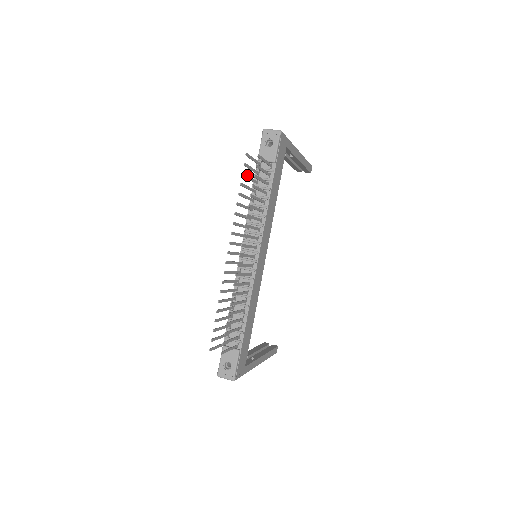
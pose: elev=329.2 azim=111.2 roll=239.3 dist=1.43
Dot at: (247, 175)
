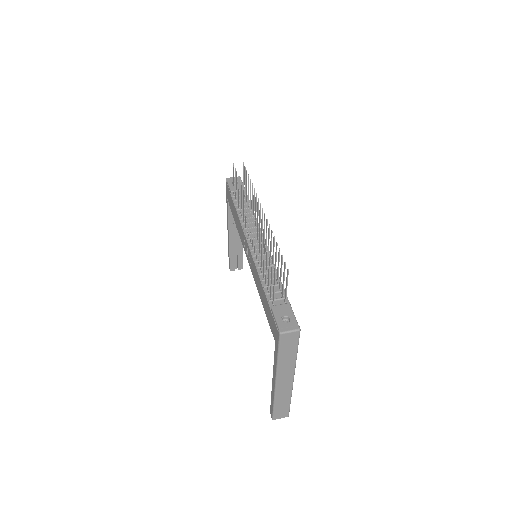
Dot at: occluded
